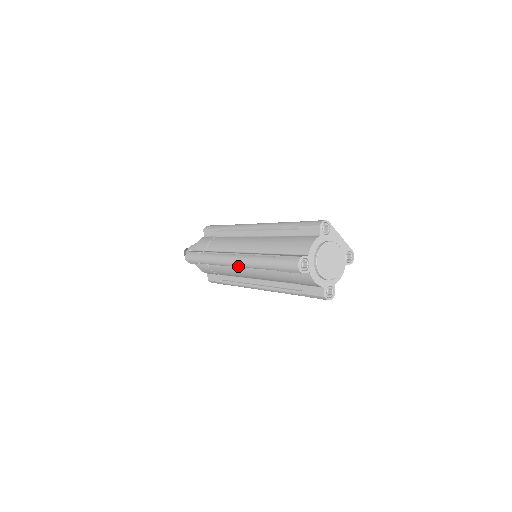
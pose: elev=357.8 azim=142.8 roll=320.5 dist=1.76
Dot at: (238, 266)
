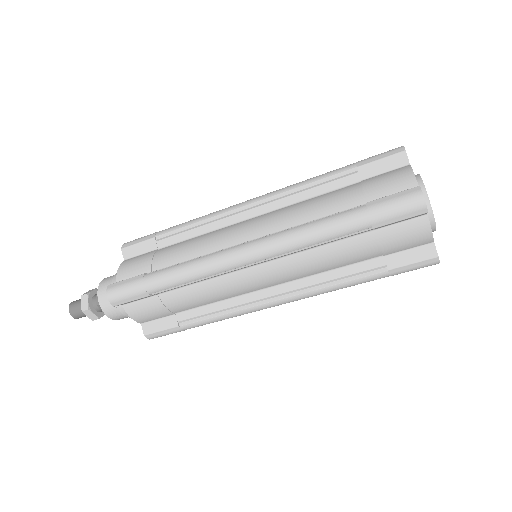
Dot at: (259, 199)
